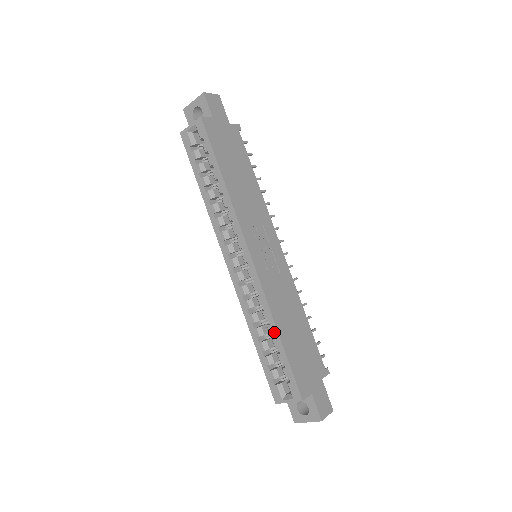
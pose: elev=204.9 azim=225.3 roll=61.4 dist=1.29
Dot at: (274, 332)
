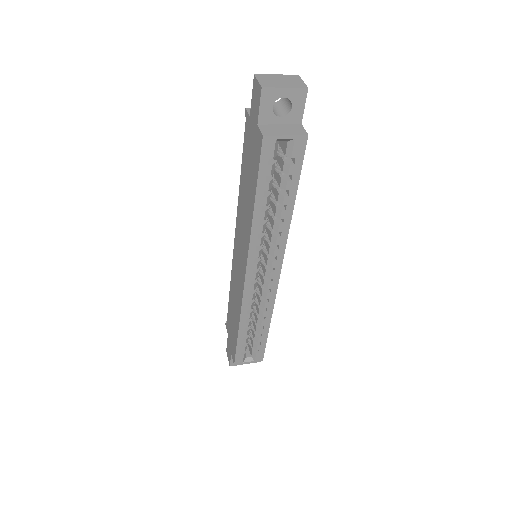
Dot at: (266, 325)
